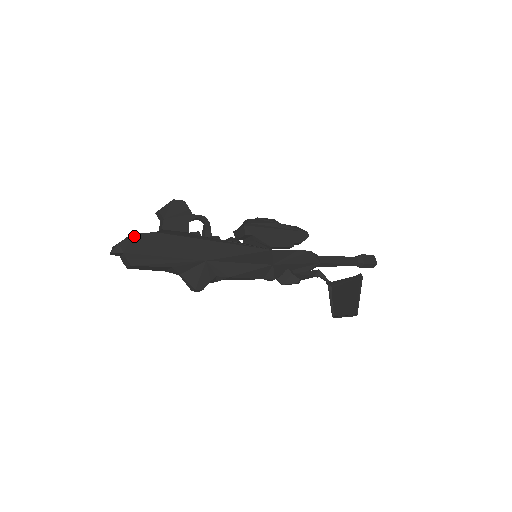
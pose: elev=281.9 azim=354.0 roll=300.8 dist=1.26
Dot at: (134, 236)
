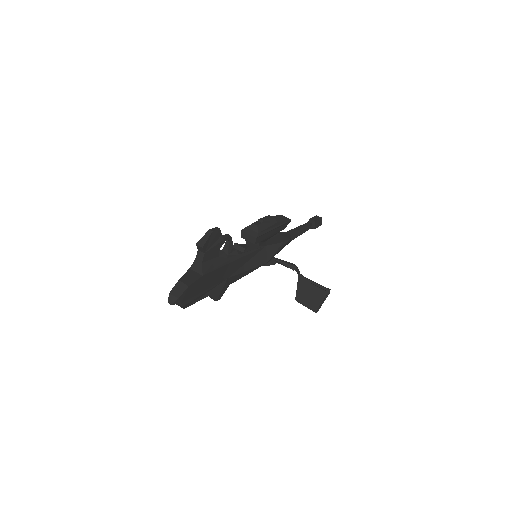
Dot at: (189, 287)
